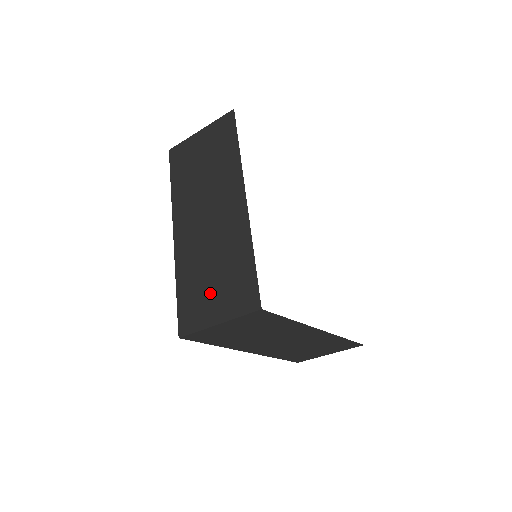
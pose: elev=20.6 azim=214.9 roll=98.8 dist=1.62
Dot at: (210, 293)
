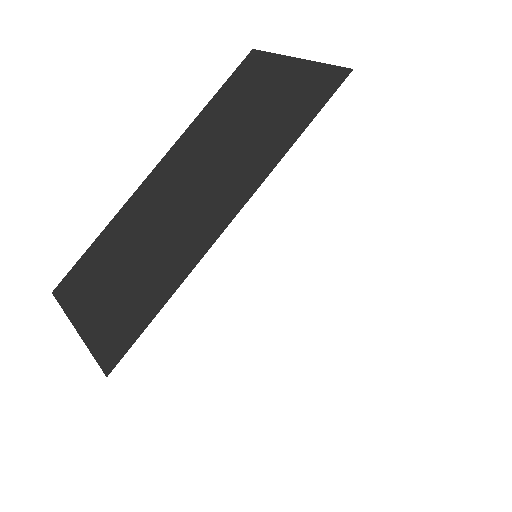
Dot at: (105, 285)
